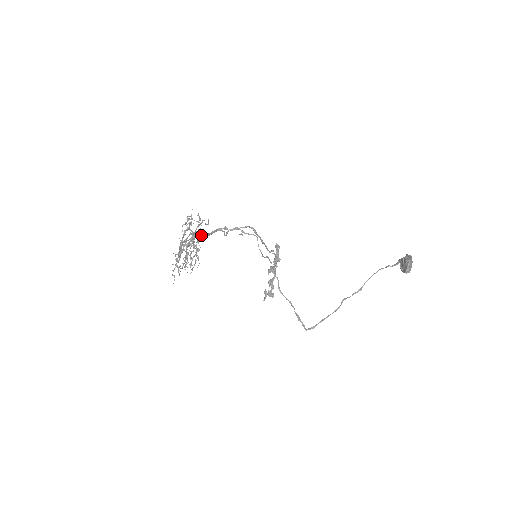
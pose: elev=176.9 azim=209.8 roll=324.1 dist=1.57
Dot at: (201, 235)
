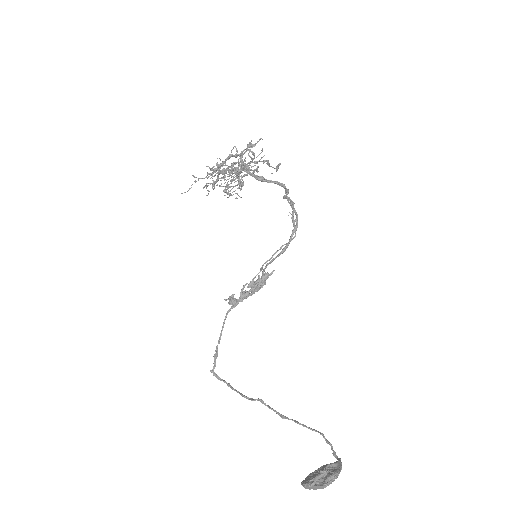
Dot at: (244, 175)
